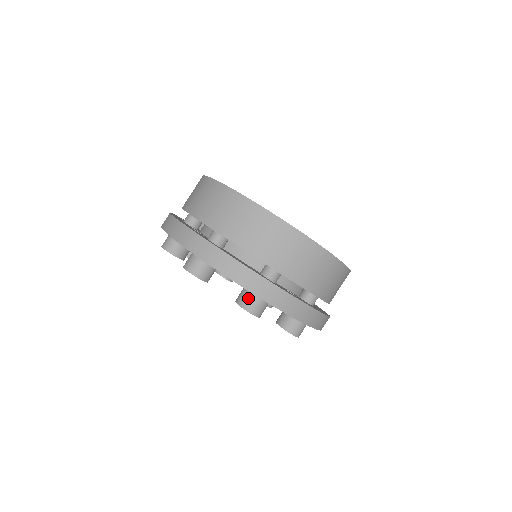
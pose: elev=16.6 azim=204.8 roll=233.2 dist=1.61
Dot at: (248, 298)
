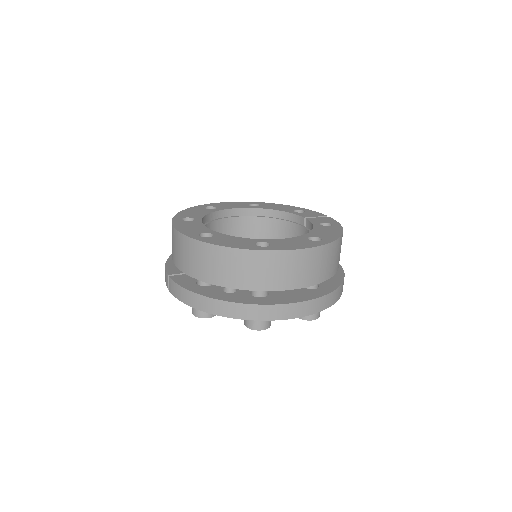
Dot at: occluded
